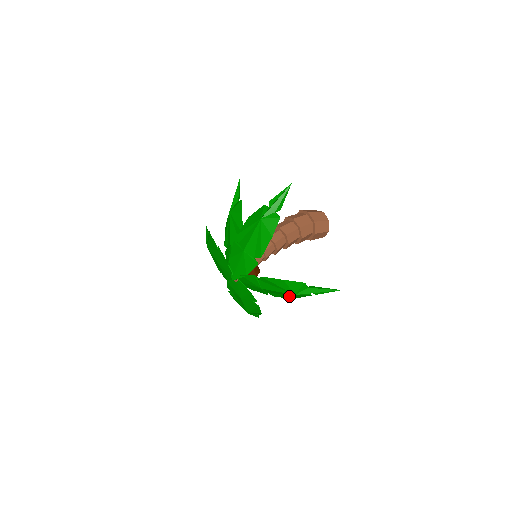
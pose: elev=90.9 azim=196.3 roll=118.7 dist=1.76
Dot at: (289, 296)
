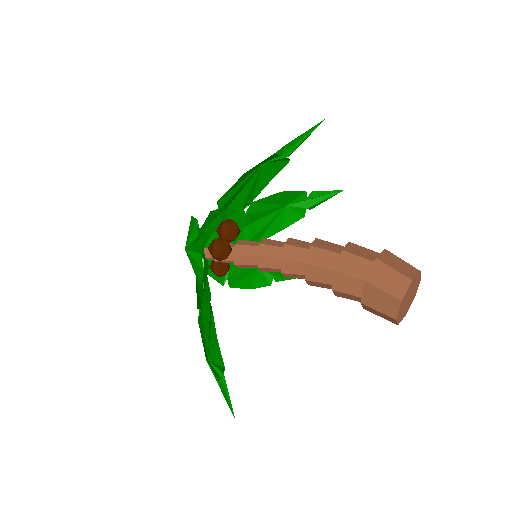
Dot at: occluded
